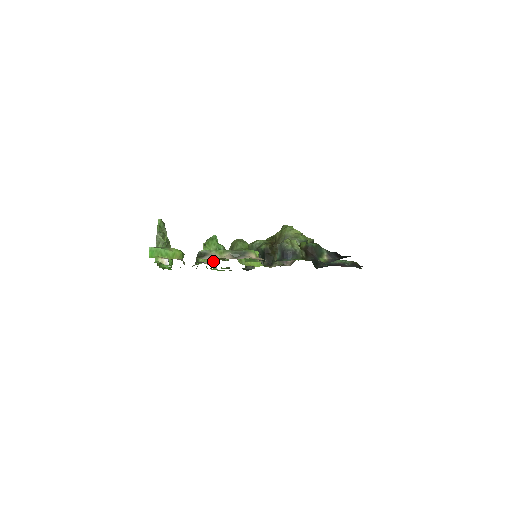
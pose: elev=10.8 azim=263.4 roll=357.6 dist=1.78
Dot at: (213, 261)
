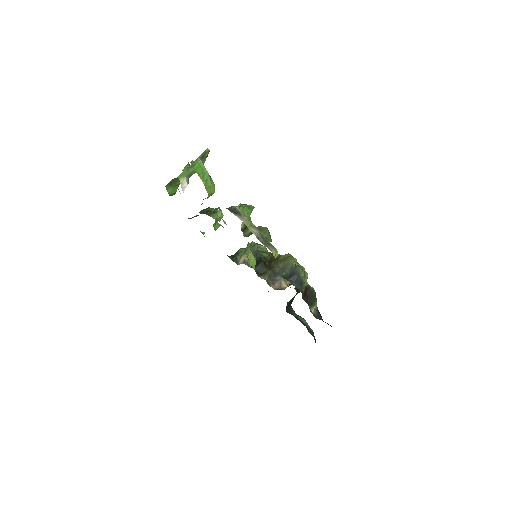
Dot at: (218, 226)
